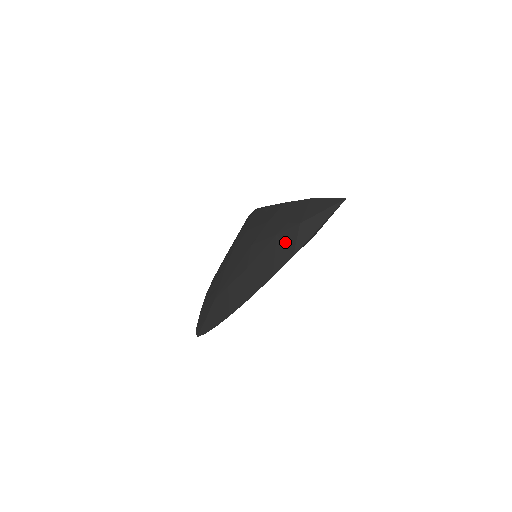
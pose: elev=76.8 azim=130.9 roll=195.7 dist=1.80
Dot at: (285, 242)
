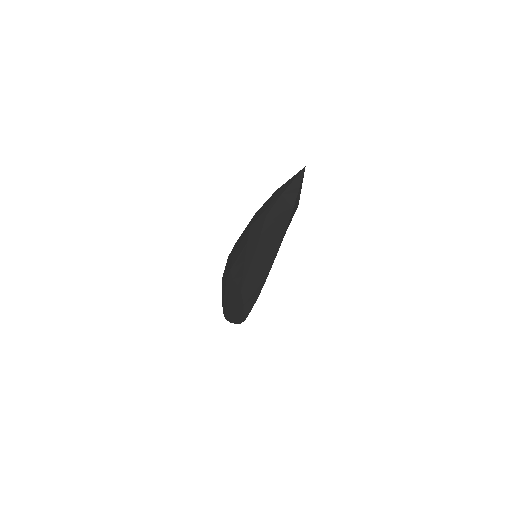
Dot at: (278, 211)
